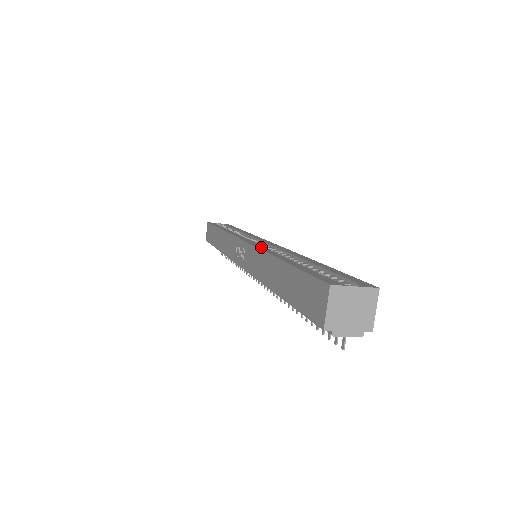
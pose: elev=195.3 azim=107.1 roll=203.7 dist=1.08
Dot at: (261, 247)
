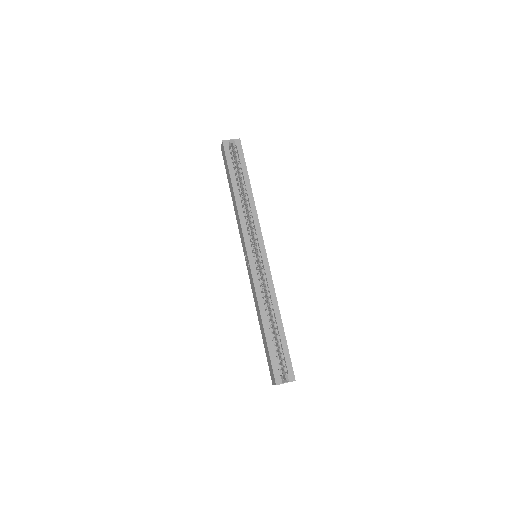
Dot at: (257, 287)
